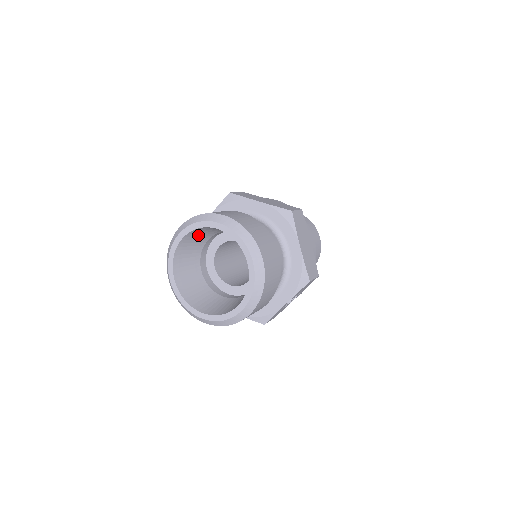
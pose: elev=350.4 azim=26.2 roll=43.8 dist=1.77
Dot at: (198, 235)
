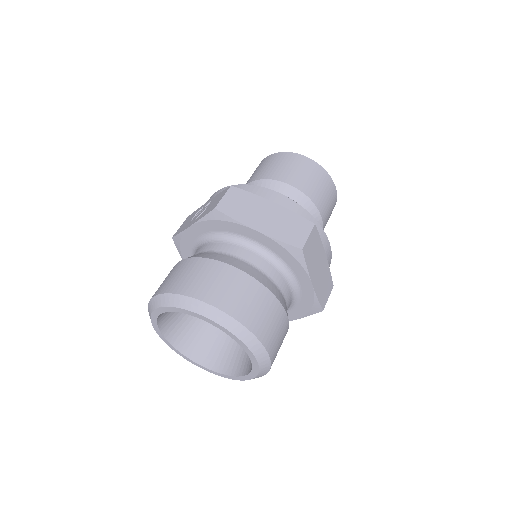
Dot at: occluded
